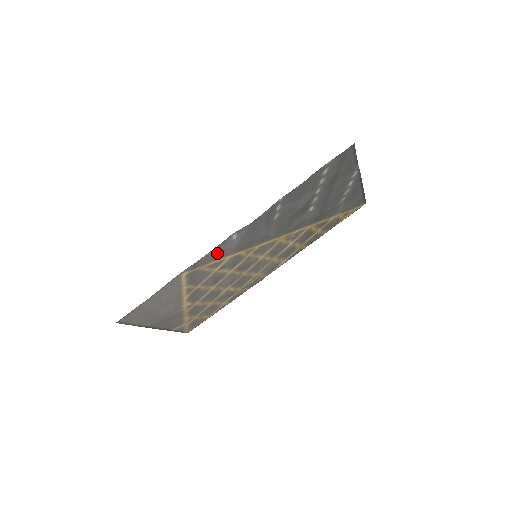
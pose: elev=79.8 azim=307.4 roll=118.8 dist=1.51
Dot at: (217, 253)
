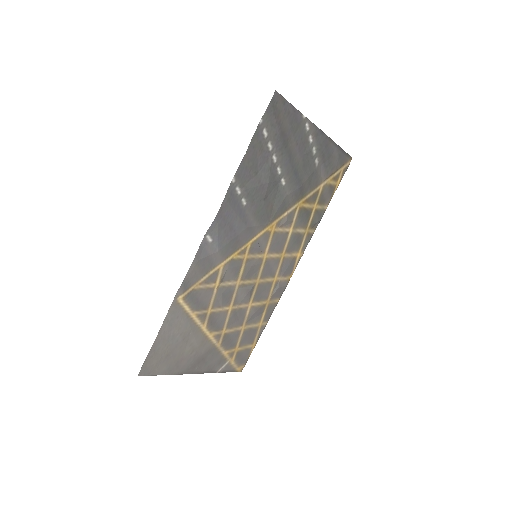
Dot at: (202, 264)
